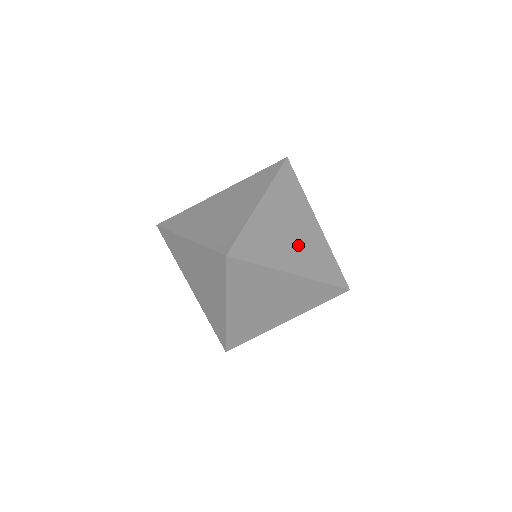
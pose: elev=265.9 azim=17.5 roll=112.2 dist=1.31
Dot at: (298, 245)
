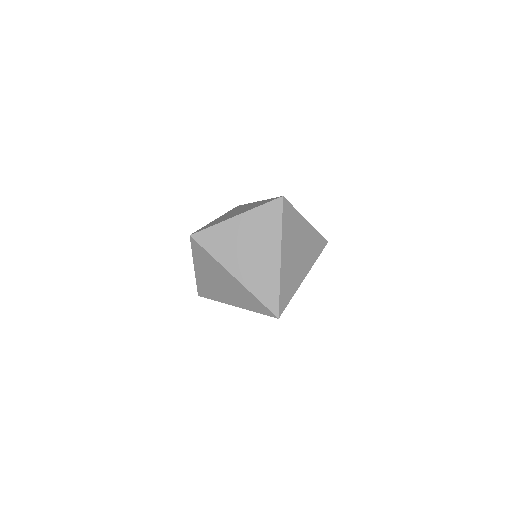
Dot at: occluded
